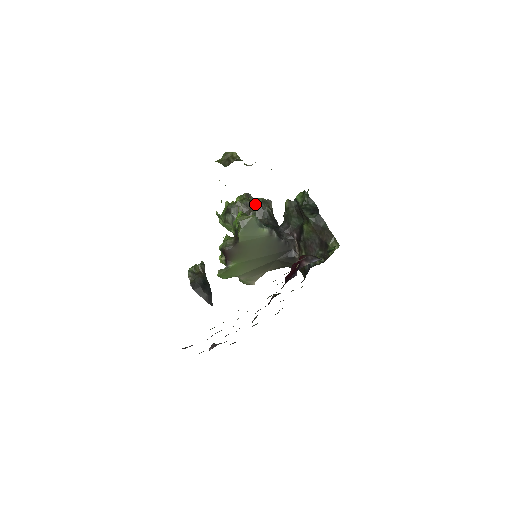
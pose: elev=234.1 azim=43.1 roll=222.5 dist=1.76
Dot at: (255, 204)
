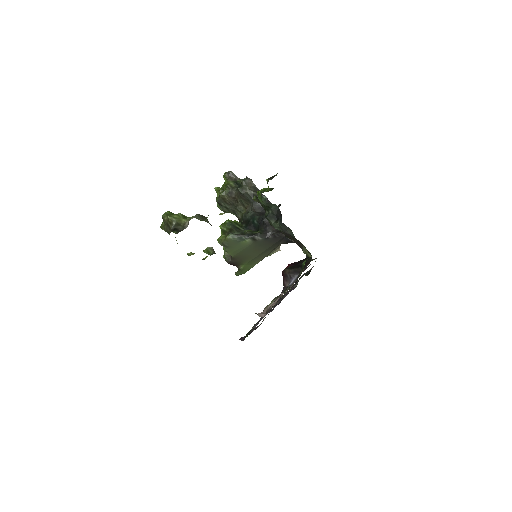
Dot at: (237, 191)
